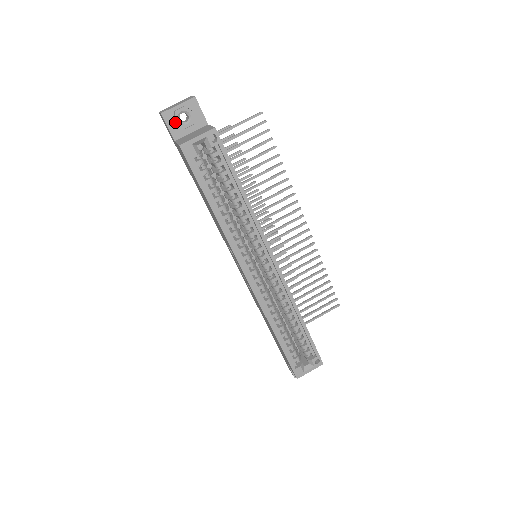
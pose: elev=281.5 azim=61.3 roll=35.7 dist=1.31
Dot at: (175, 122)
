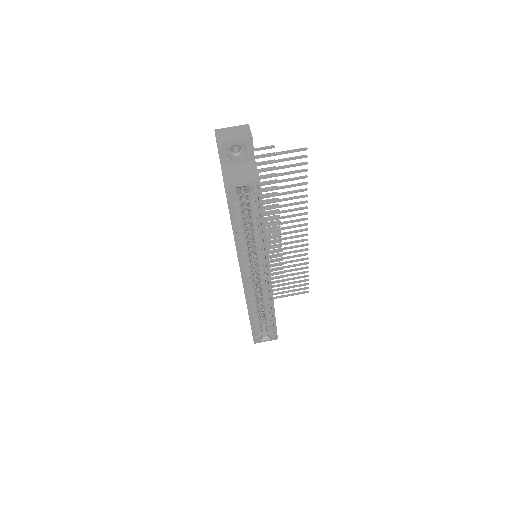
Dot at: (227, 152)
